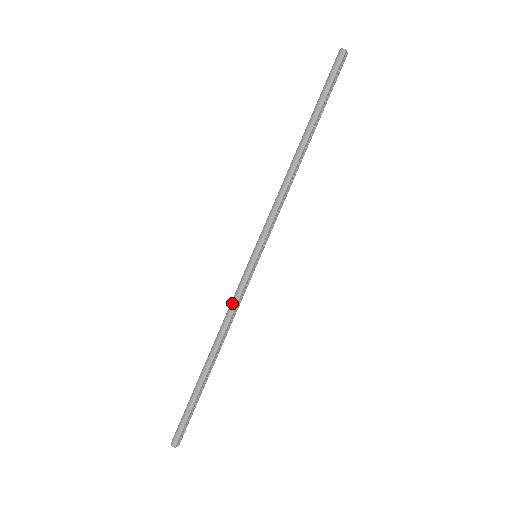
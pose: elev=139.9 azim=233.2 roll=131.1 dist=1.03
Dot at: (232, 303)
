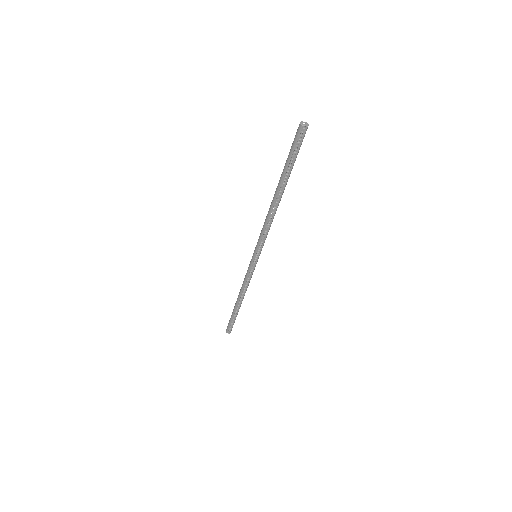
Dot at: (245, 277)
